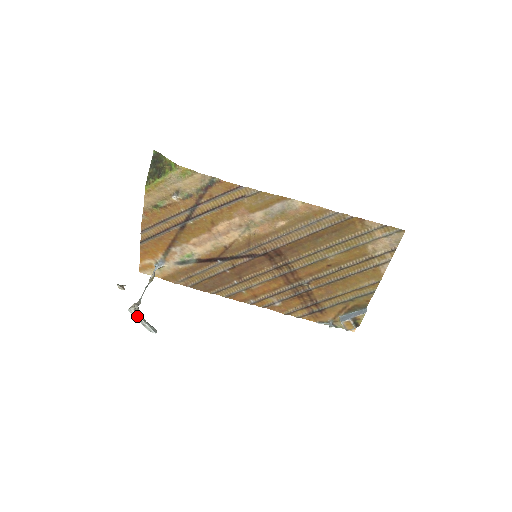
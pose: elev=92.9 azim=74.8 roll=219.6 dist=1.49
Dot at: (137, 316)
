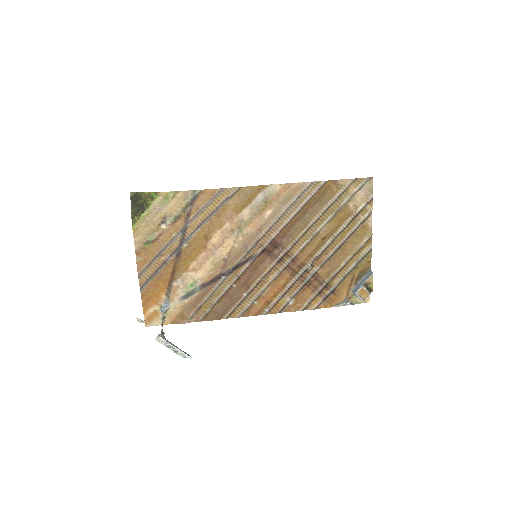
Dot at: (167, 343)
